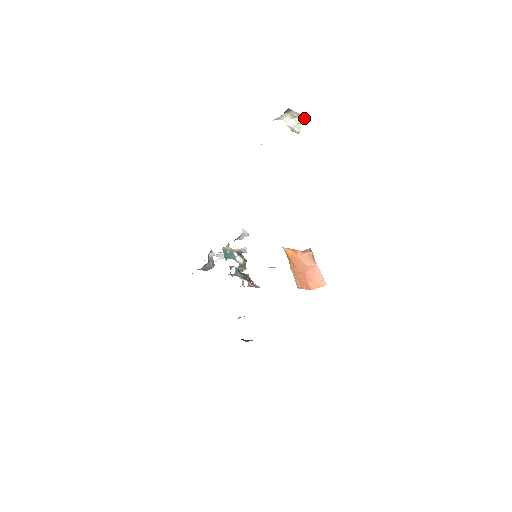
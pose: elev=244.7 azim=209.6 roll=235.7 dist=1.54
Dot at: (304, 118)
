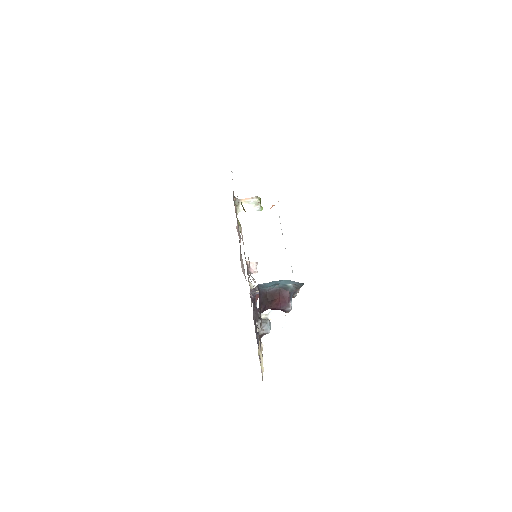
Dot at: (256, 198)
